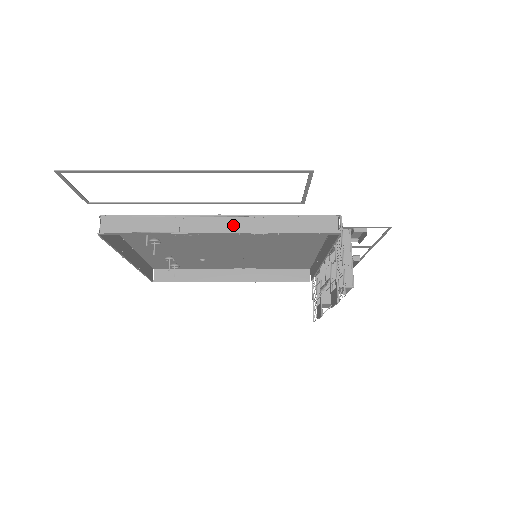
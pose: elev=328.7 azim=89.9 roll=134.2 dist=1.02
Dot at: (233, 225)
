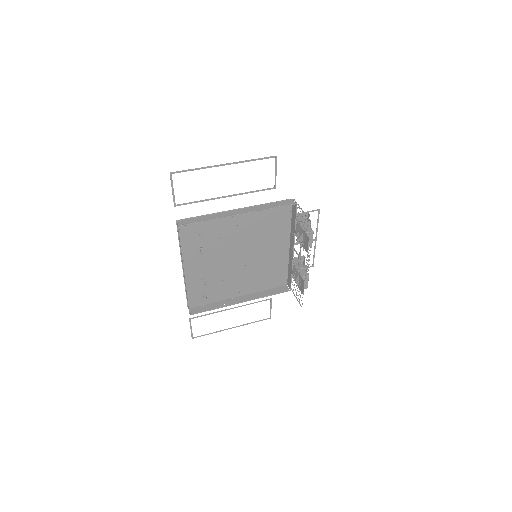
Dot at: (245, 211)
